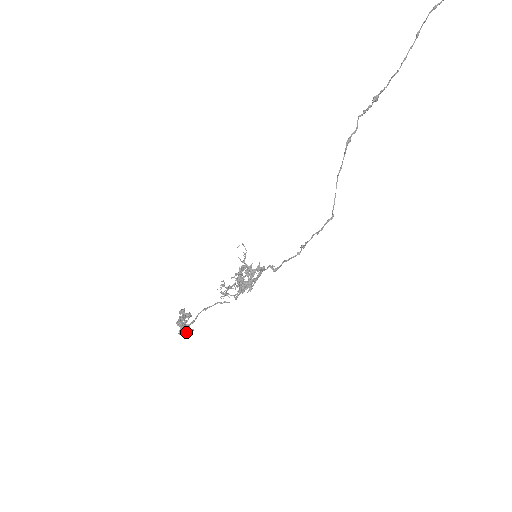
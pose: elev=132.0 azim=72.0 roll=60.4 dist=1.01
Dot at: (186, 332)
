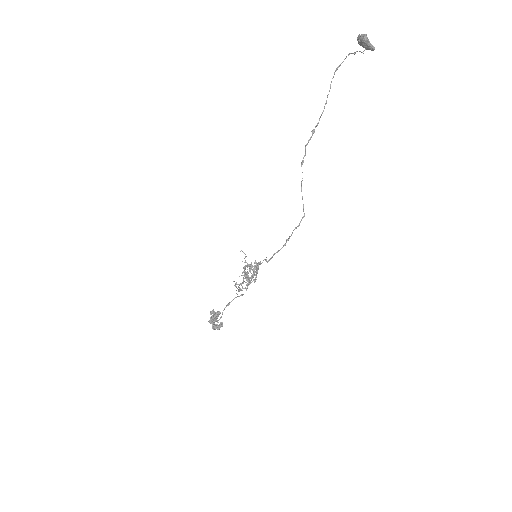
Dot at: (218, 326)
